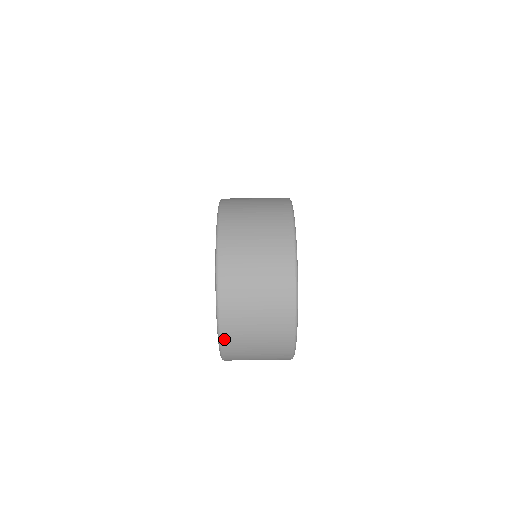
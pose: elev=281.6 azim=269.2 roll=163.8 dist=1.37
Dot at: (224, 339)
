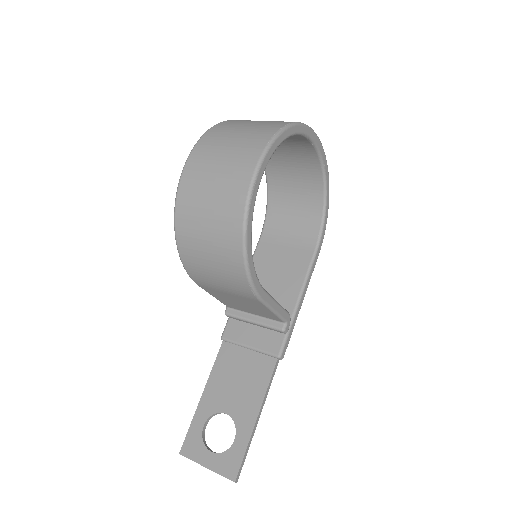
Dot at: occluded
